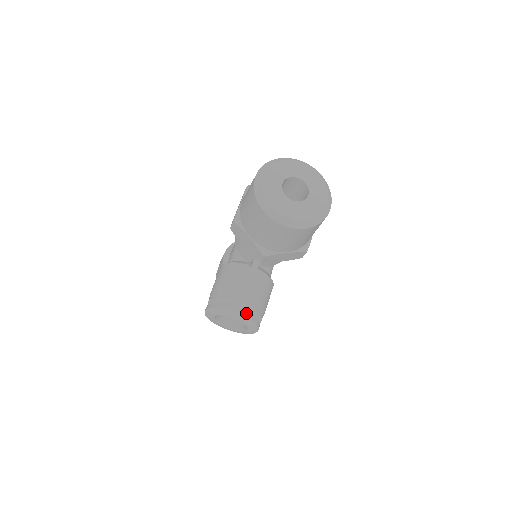
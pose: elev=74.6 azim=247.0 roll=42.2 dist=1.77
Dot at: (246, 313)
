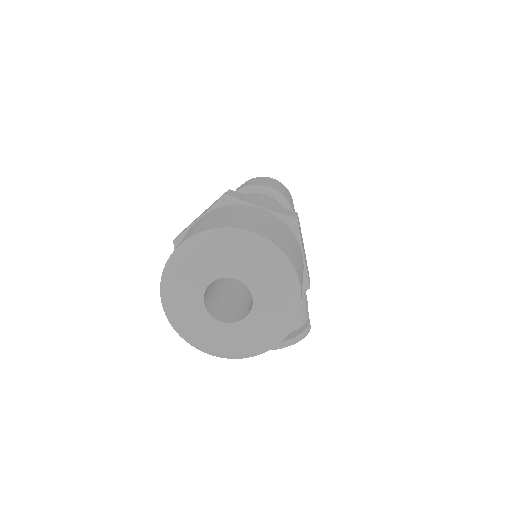
Dot at: (283, 343)
